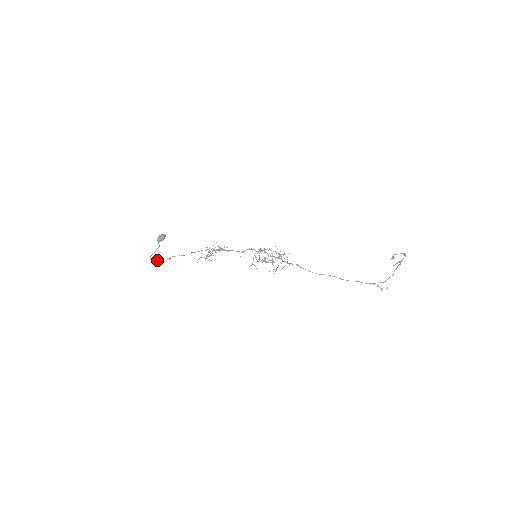
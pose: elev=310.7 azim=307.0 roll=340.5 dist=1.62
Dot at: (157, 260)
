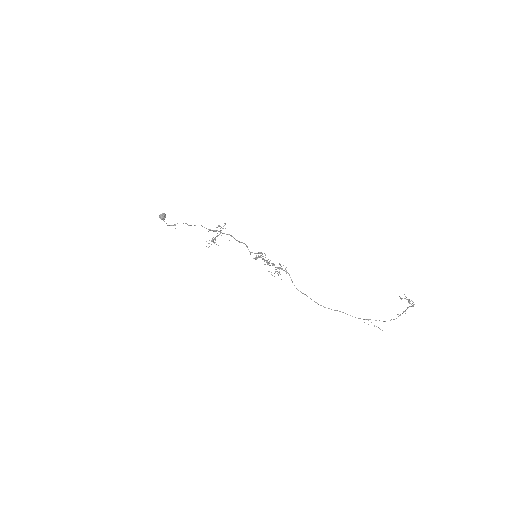
Dot at: occluded
